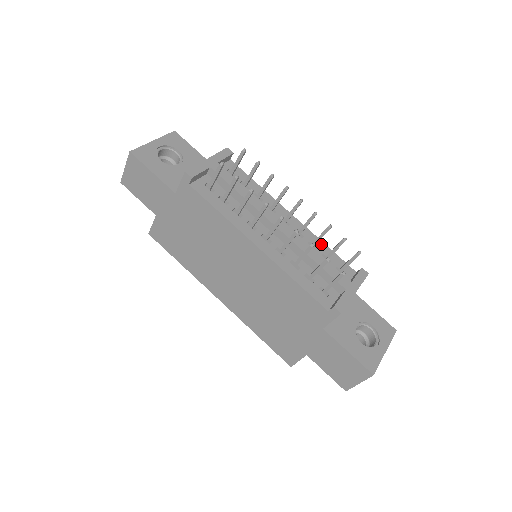
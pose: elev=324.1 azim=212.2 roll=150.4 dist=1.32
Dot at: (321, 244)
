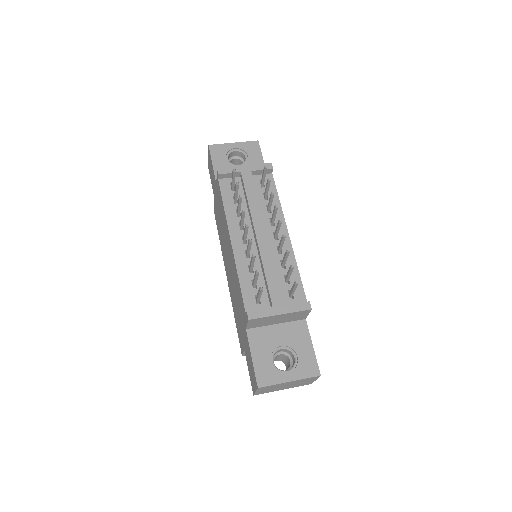
Dot at: (294, 267)
